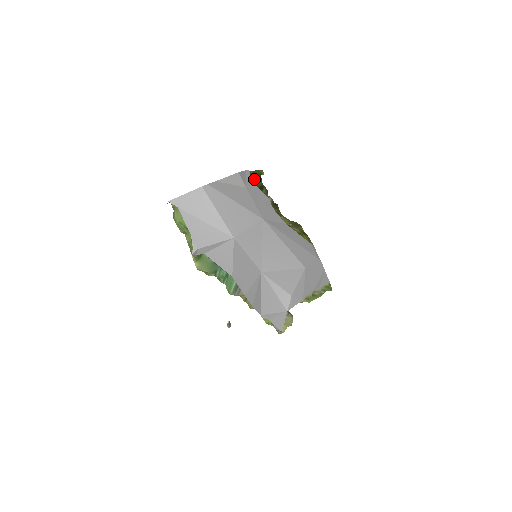
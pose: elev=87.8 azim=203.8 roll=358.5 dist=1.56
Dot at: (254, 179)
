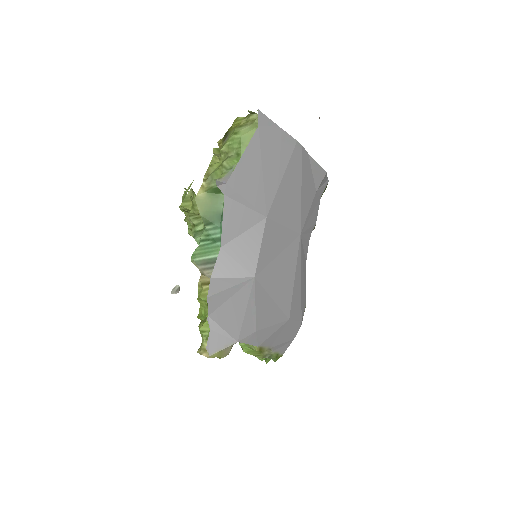
Dot at: (322, 194)
